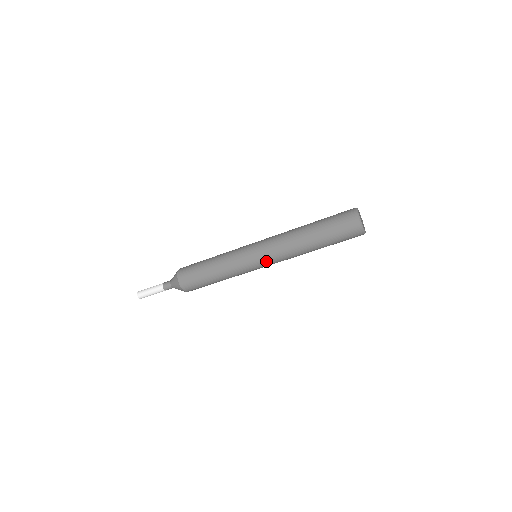
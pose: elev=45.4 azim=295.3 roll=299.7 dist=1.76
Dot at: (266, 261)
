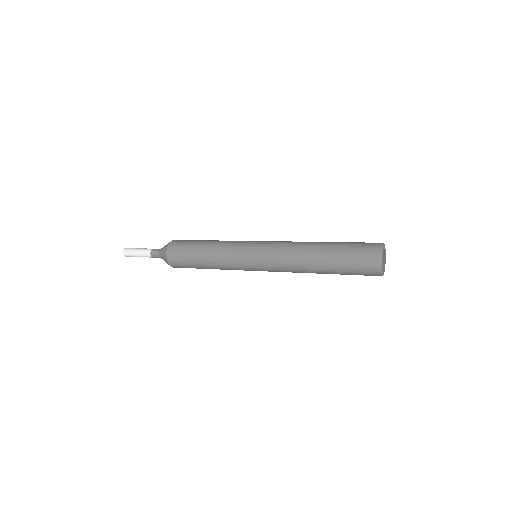
Dot at: occluded
